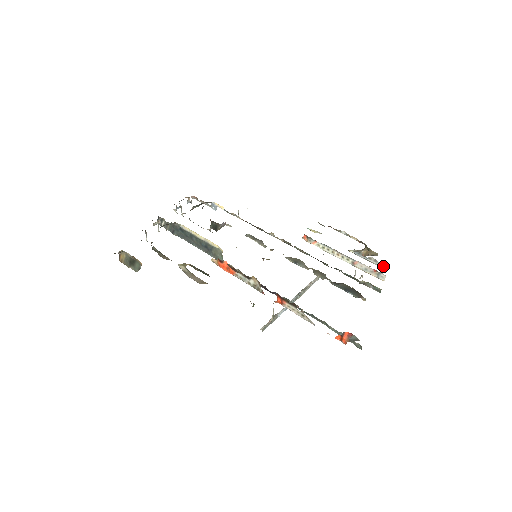
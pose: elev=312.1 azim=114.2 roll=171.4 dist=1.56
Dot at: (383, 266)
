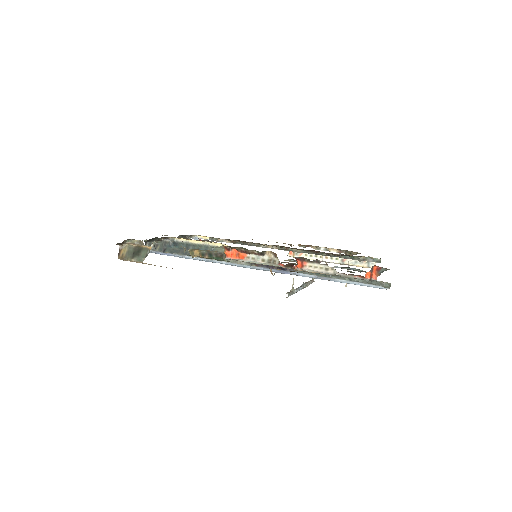
Dot at: occluded
